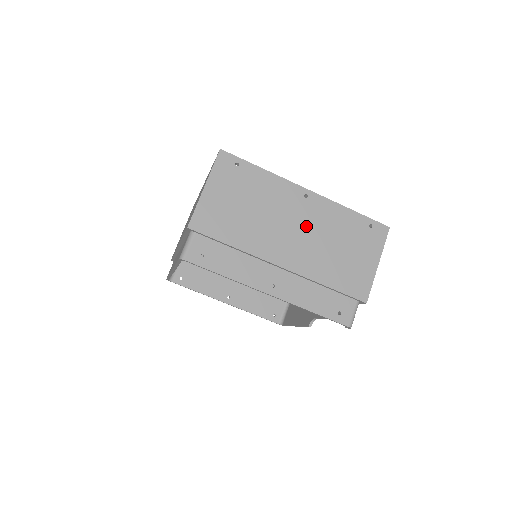
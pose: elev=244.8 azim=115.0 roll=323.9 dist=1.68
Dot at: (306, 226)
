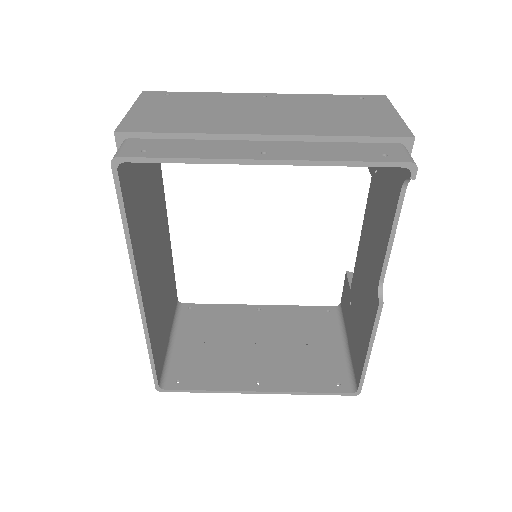
Dot at: (278, 109)
